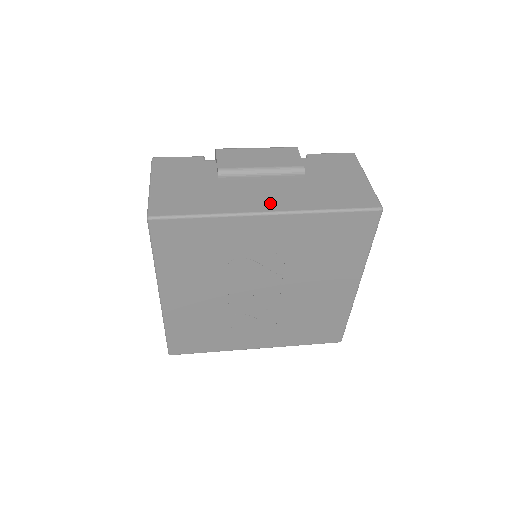
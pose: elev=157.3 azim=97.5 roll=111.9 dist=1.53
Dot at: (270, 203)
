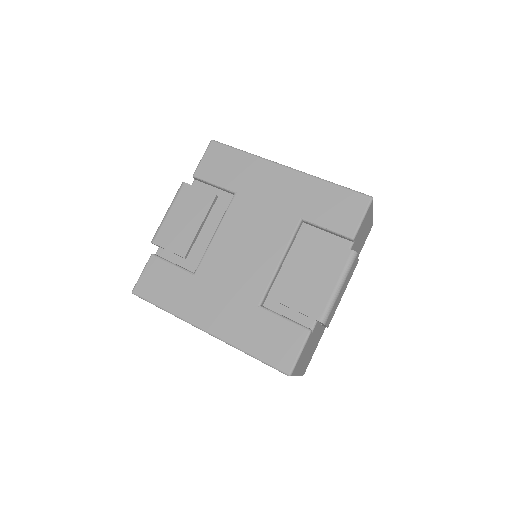
Dot at: occluded
